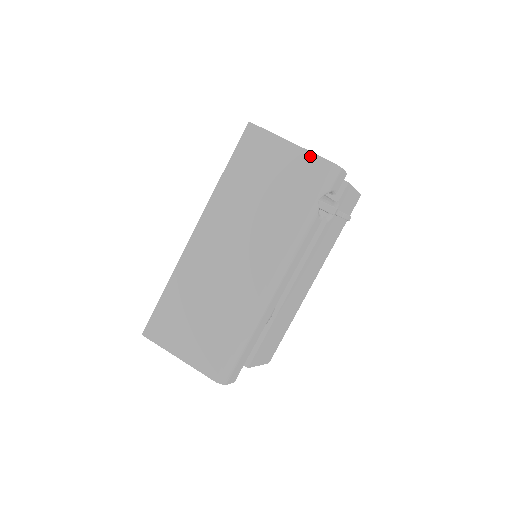
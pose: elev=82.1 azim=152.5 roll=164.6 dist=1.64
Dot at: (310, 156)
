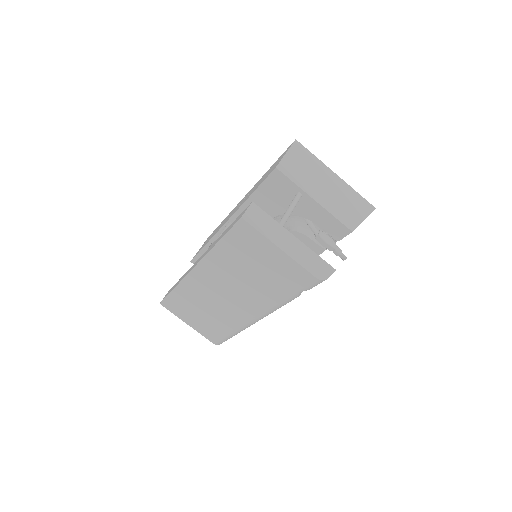
Dot at: (297, 266)
